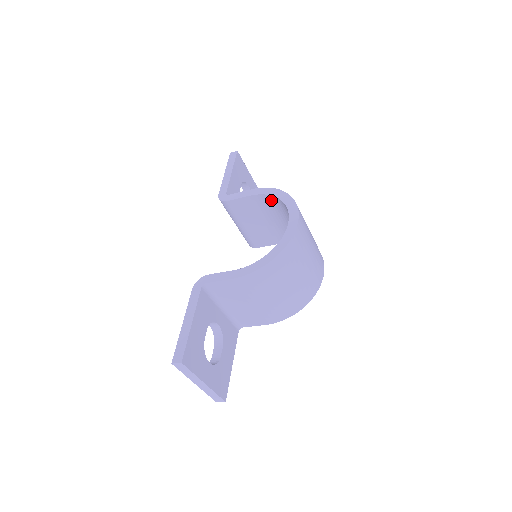
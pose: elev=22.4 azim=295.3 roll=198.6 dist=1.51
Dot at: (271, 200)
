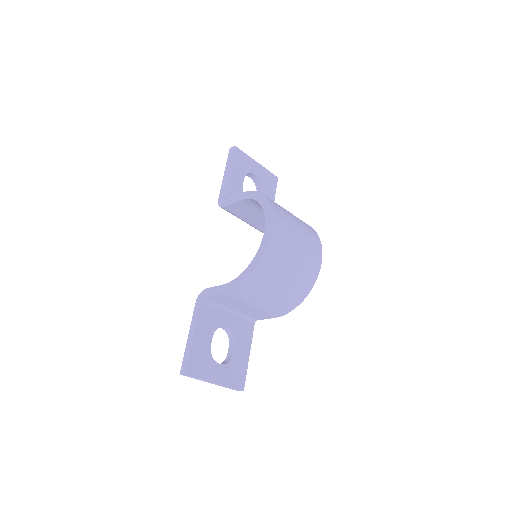
Dot at: (258, 203)
